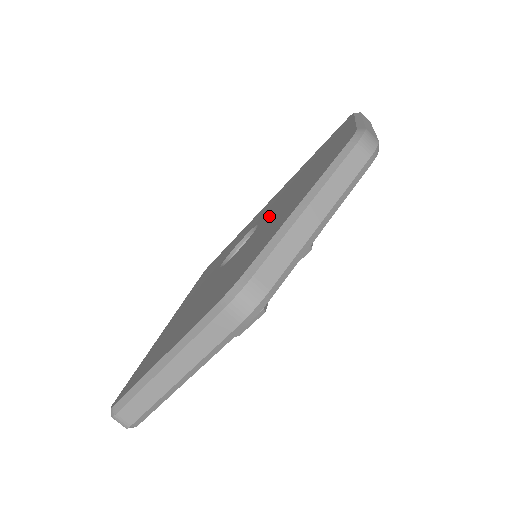
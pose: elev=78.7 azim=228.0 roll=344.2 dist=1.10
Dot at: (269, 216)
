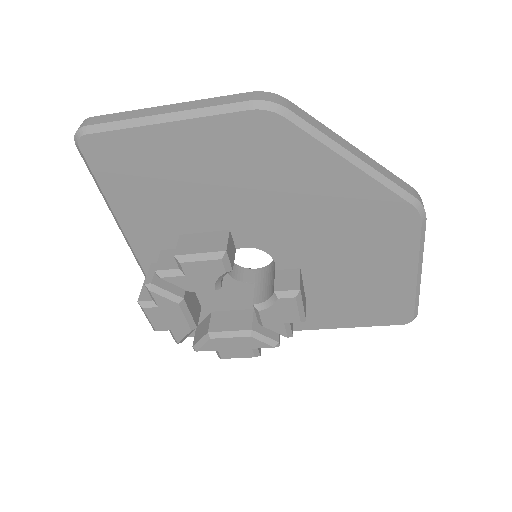
Dot at: occluded
